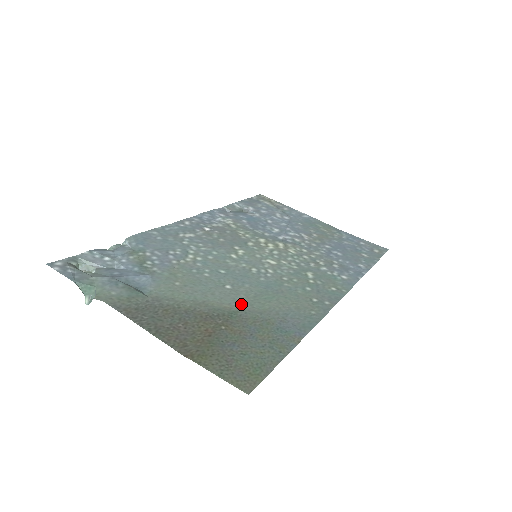
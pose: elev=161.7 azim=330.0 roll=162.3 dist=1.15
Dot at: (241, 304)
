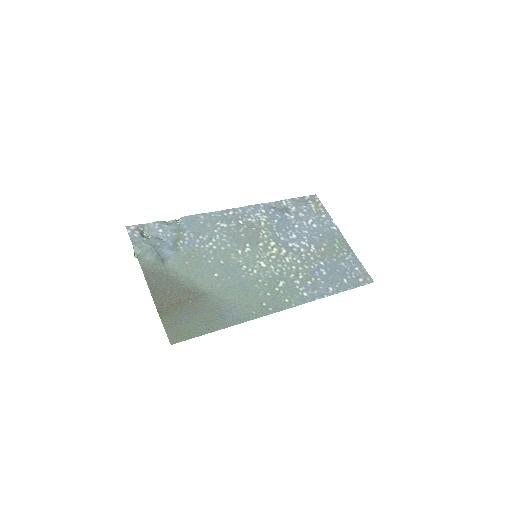
Dot at: (214, 290)
